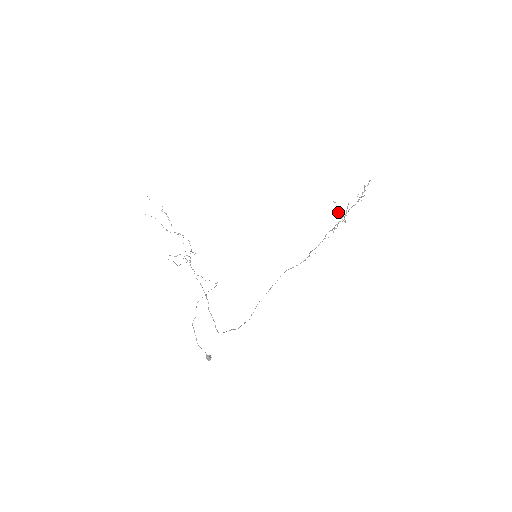
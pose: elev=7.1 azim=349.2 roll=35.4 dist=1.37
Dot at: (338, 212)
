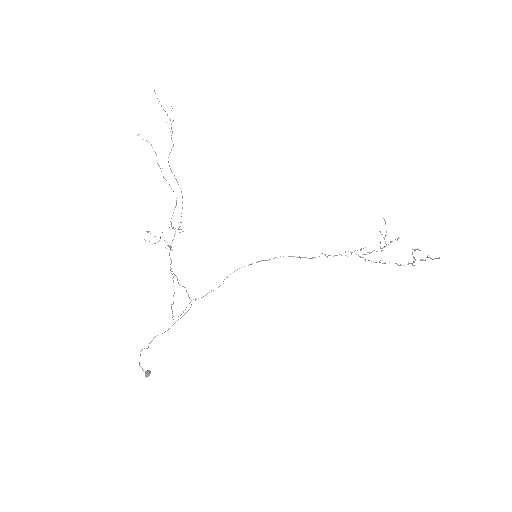
Dot at: (381, 234)
